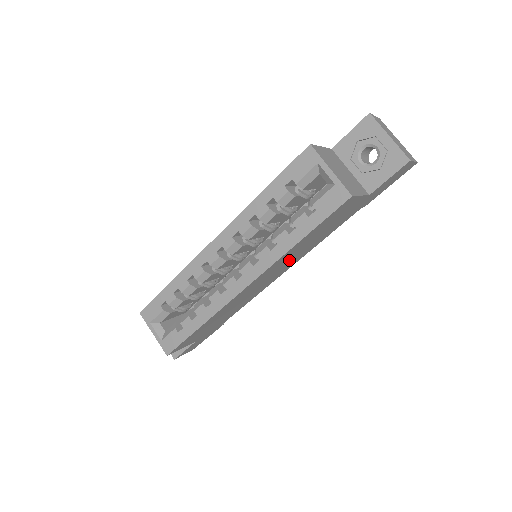
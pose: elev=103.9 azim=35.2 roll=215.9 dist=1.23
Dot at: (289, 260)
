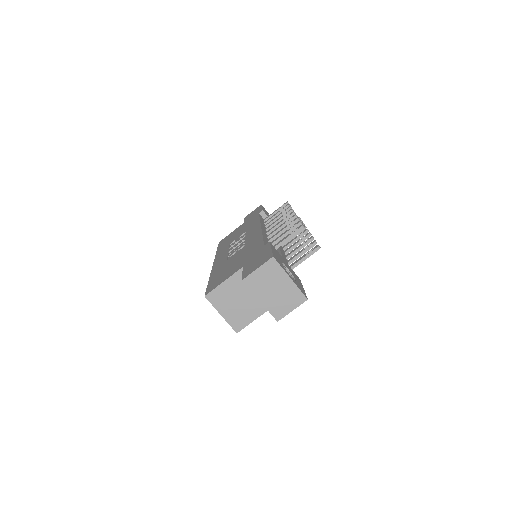
Dot at: occluded
